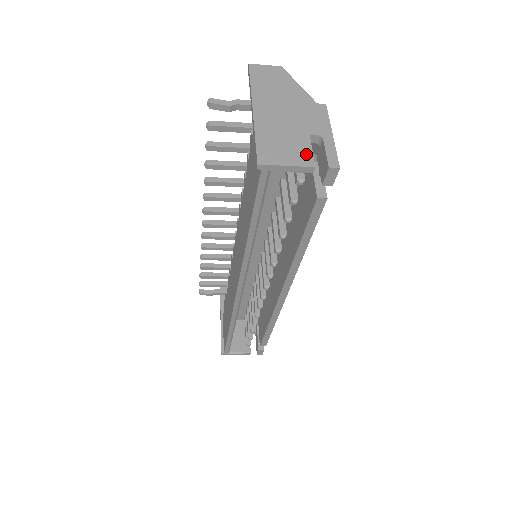
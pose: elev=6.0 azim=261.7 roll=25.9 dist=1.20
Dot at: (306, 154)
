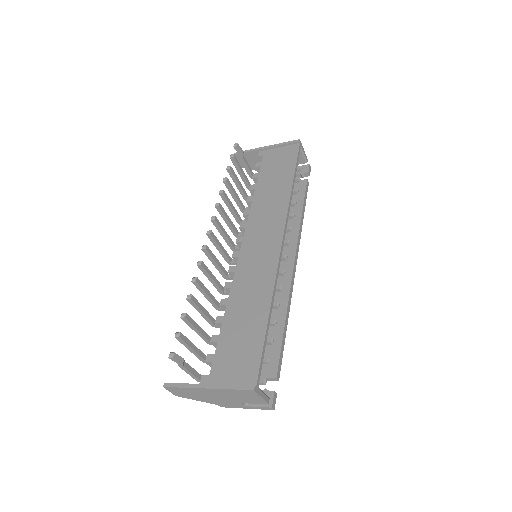
Dot at: occluded
